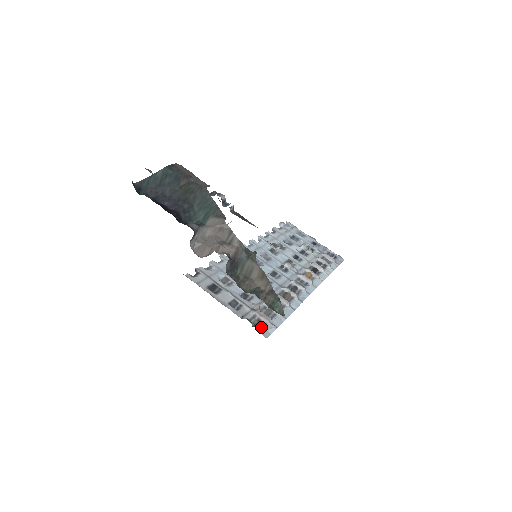
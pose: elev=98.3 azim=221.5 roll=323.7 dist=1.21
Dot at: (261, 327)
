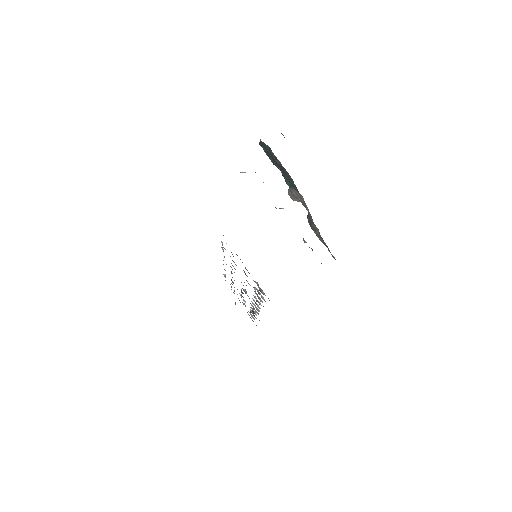
Dot at: occluded
